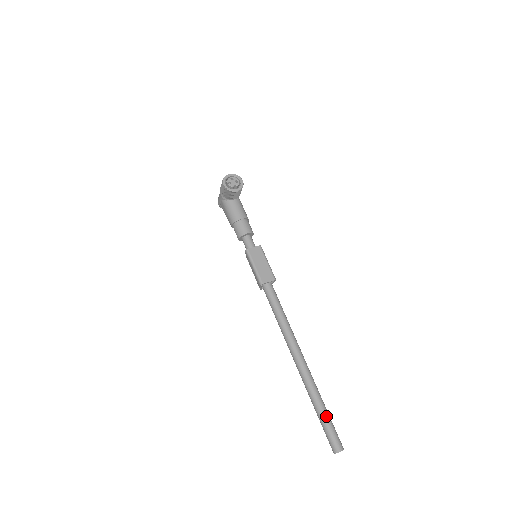
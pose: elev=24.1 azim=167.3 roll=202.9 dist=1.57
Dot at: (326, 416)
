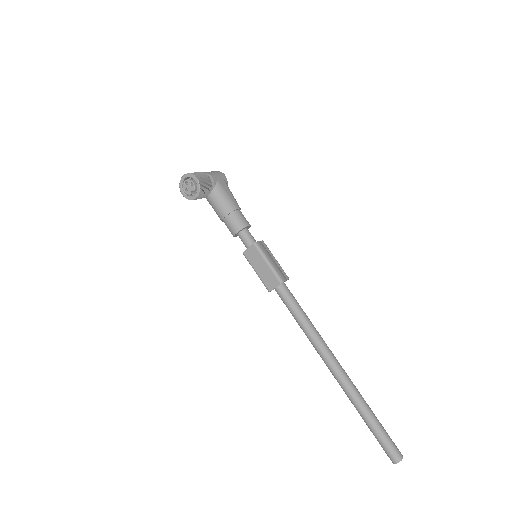
Dot at: (373, 428)
